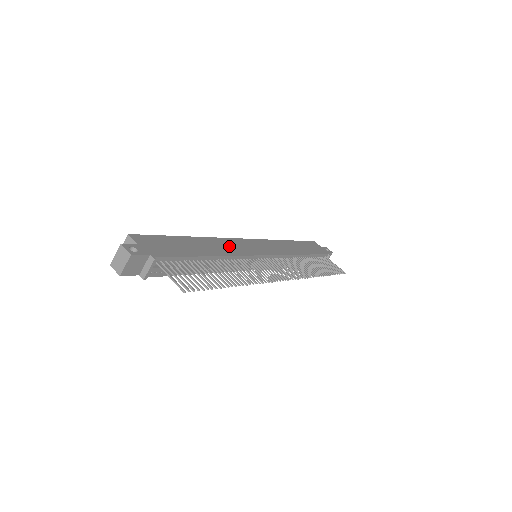
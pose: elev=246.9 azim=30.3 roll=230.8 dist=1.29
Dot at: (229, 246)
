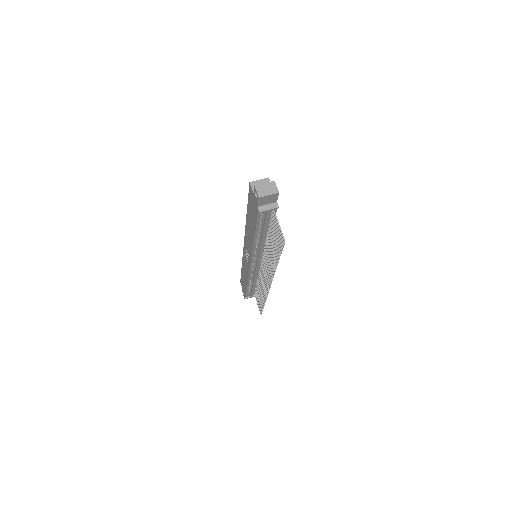
Dot at: occluded
